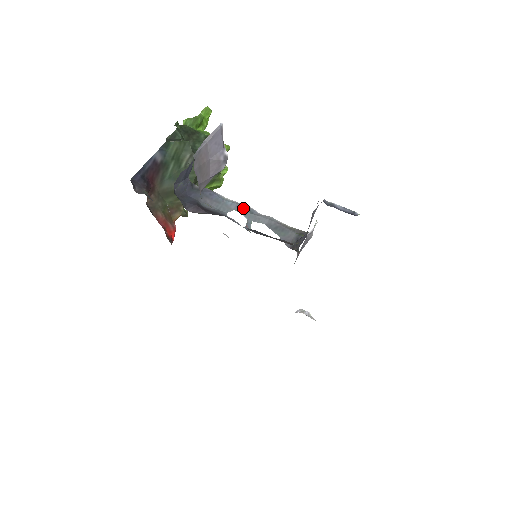
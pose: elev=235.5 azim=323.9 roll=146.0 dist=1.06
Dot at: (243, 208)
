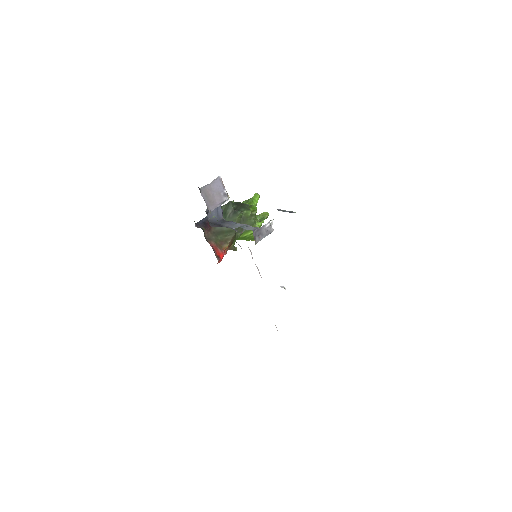
Dot at: (244, 225)
